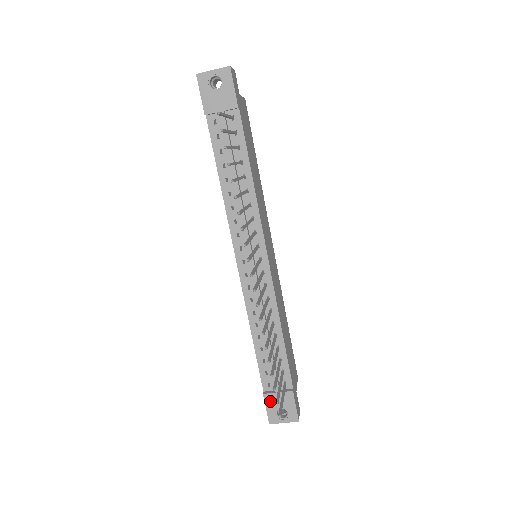
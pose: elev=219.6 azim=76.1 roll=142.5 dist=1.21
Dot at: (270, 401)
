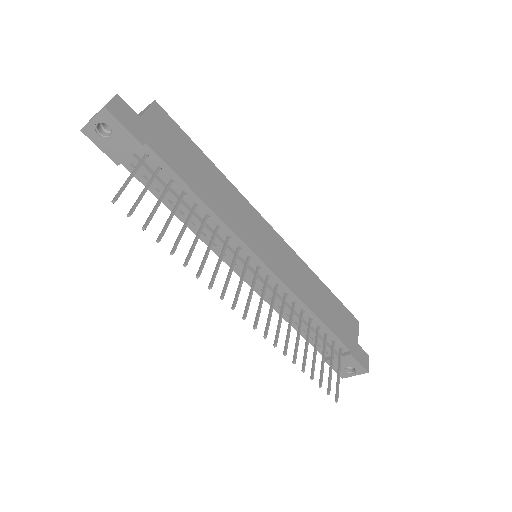
Dot at: (334, 364)
